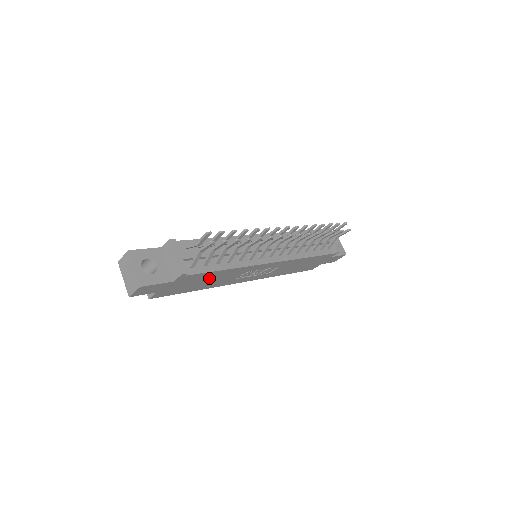
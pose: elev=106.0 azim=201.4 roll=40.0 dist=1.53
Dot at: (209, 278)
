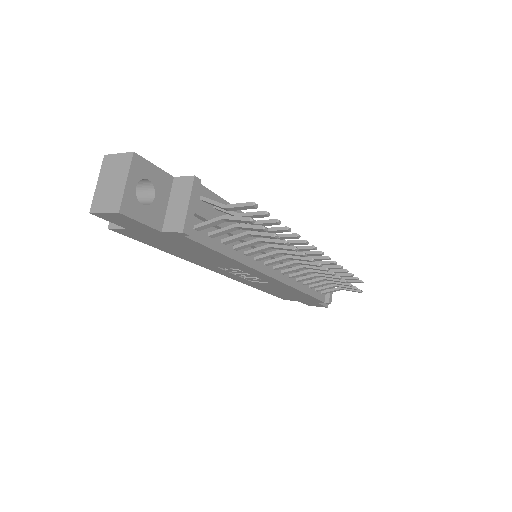
Dot at: (199, 252)
